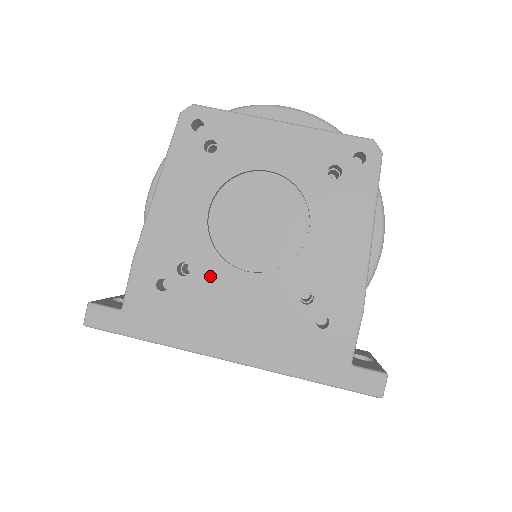
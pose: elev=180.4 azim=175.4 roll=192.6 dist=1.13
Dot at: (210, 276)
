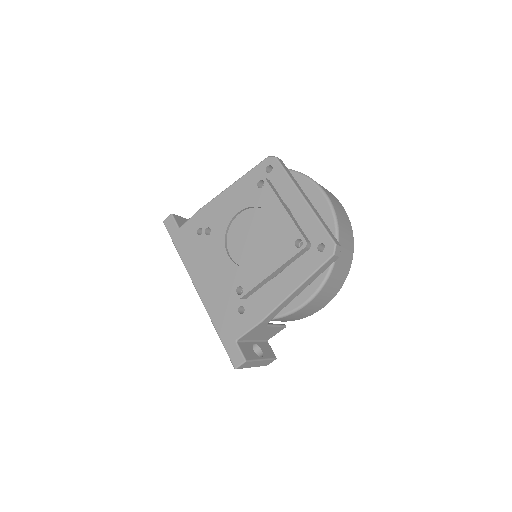
Dot at: (214, 244)
